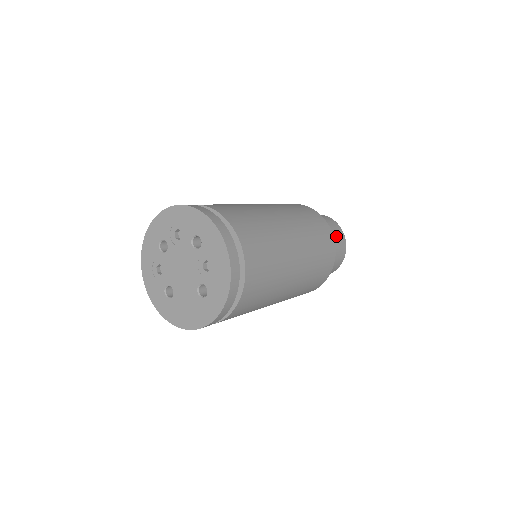
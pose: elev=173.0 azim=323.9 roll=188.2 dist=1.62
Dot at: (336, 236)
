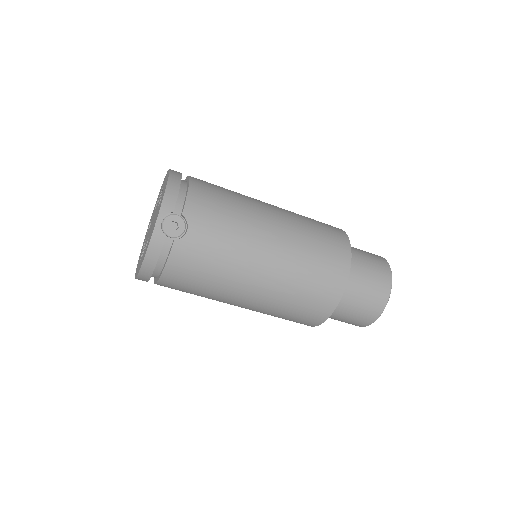
Dot at: occluded
